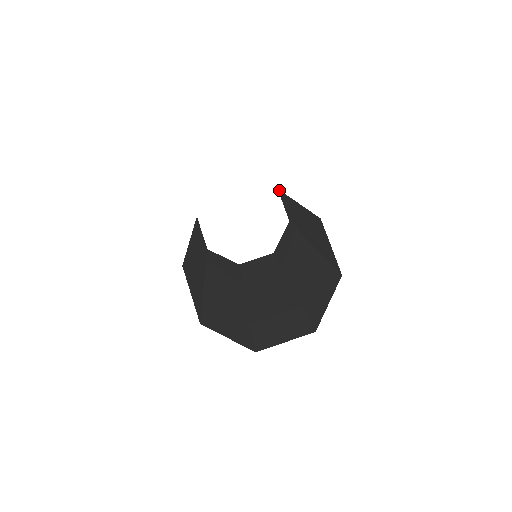
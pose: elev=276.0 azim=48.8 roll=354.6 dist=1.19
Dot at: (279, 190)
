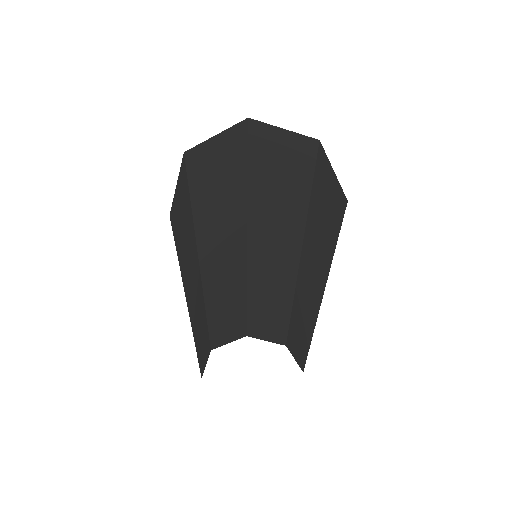
Dot at: occluded
